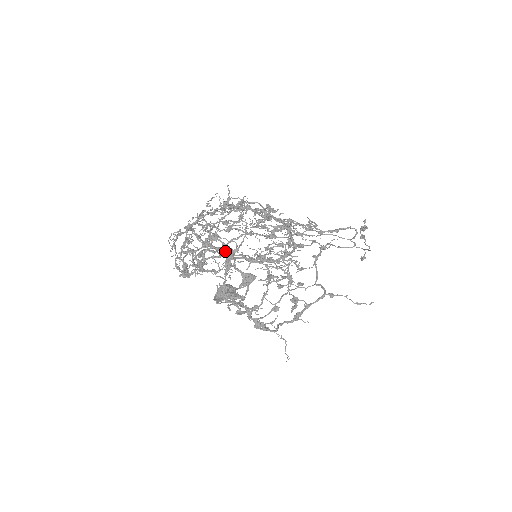
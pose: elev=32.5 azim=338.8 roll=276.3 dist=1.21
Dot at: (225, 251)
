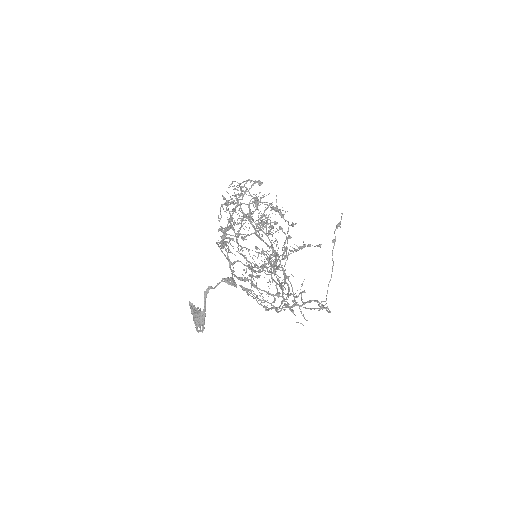
Dot at: occluded
